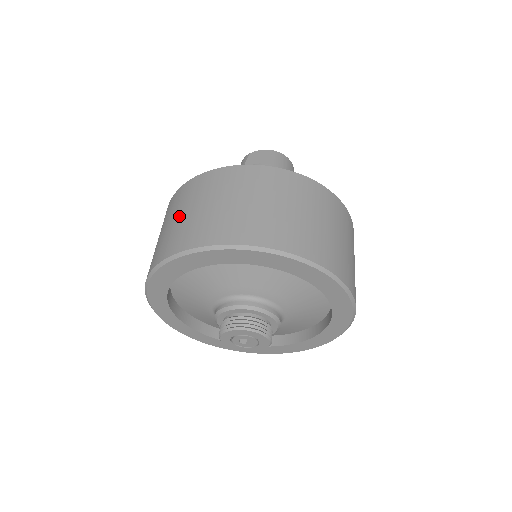
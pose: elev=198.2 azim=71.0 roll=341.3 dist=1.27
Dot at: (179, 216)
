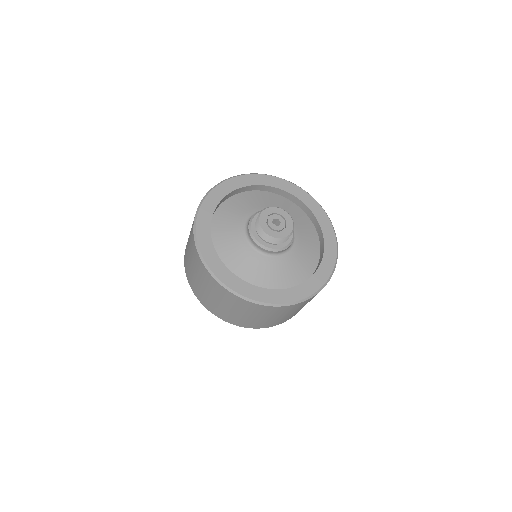
Dot at: occluded
